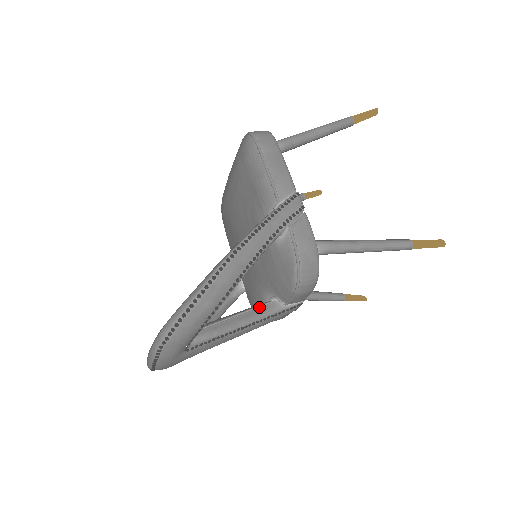
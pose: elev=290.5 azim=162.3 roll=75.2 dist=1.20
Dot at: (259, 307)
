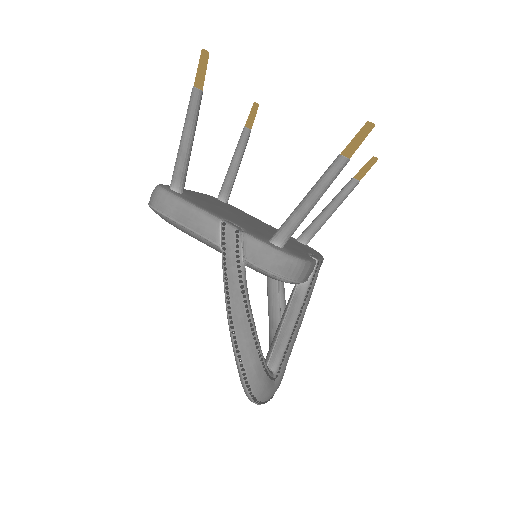
Dot at: (292, 300)
